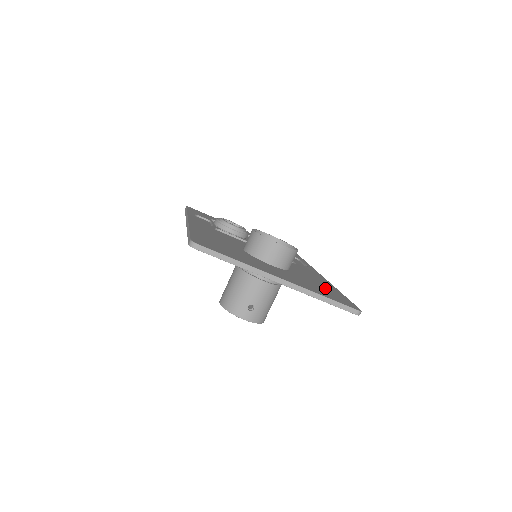
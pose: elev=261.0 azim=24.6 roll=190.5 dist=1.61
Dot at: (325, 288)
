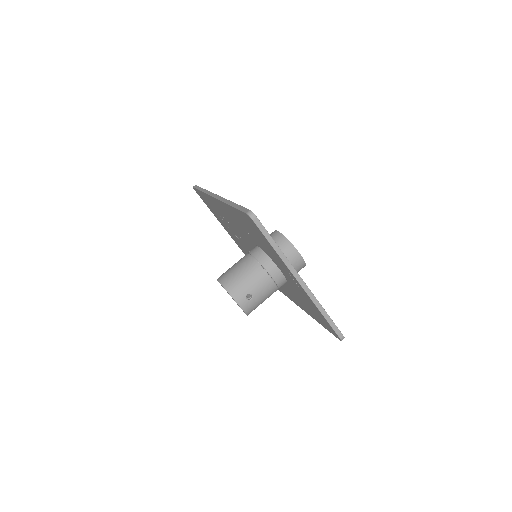
Dot at: occluded
